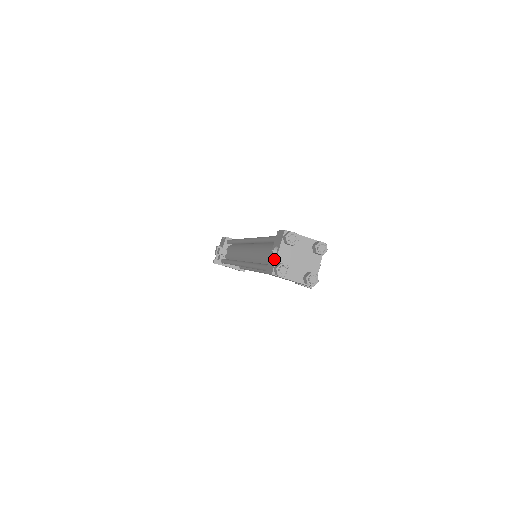
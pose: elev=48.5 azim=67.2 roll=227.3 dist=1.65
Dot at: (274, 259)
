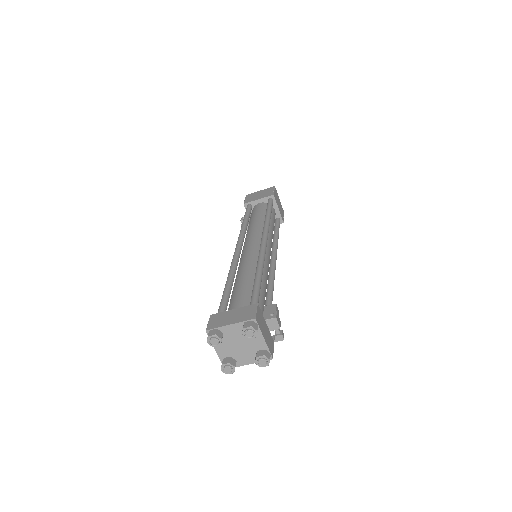
Dot at: (219, 353)
